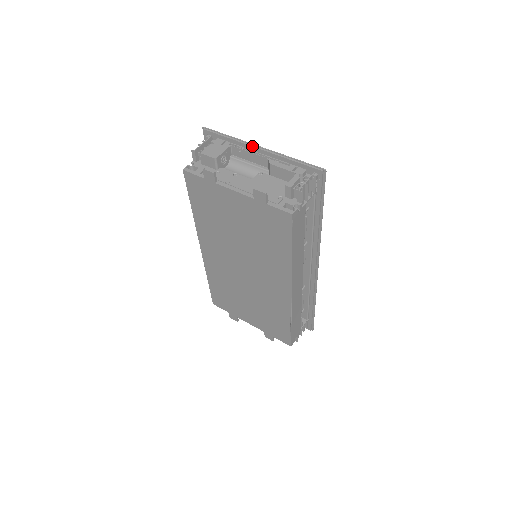
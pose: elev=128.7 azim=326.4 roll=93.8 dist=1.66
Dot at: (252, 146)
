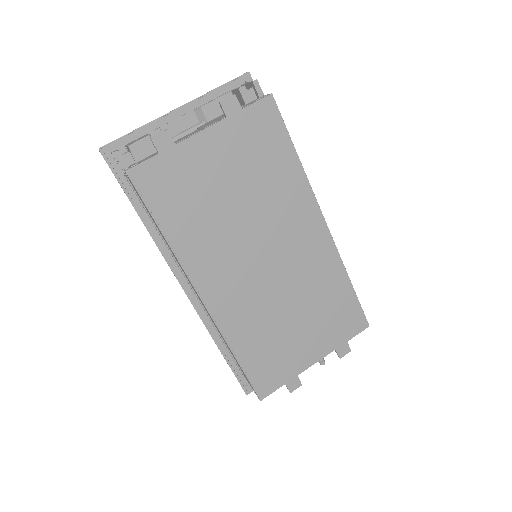
Dot at: (168, 114)
